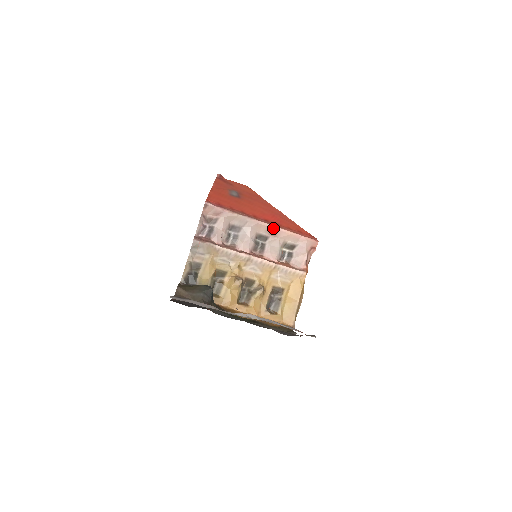
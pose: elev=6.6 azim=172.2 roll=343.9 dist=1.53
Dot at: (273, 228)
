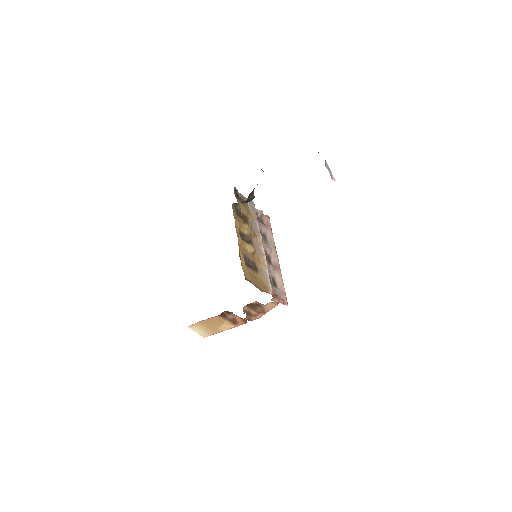
Dot at: (279, 267)
